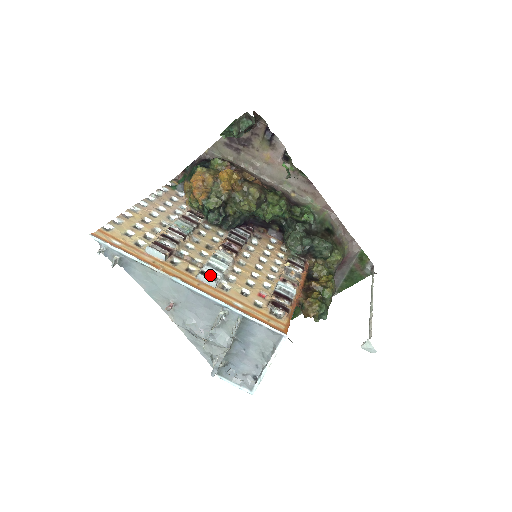
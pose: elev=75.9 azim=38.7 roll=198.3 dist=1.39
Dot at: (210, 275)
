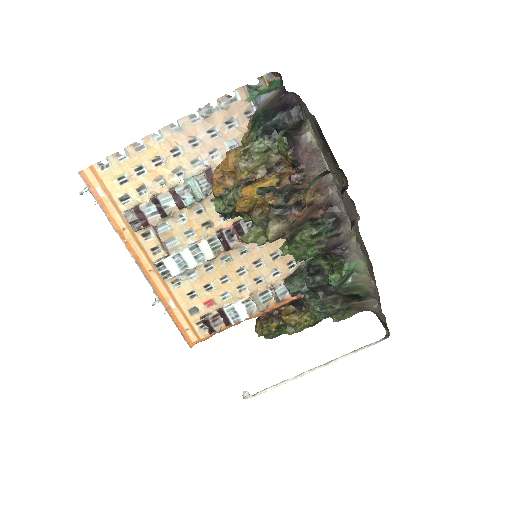
Dot at: (165, 270)
